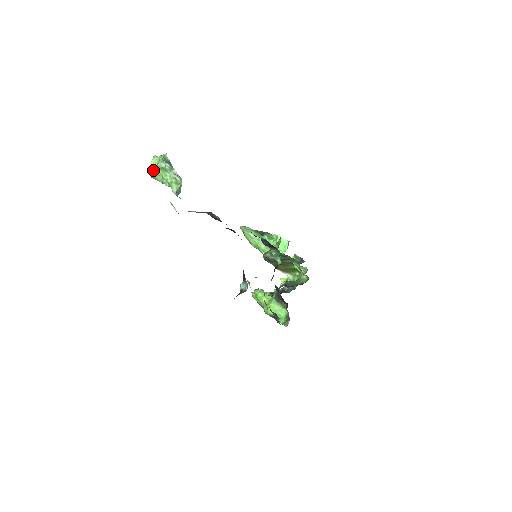
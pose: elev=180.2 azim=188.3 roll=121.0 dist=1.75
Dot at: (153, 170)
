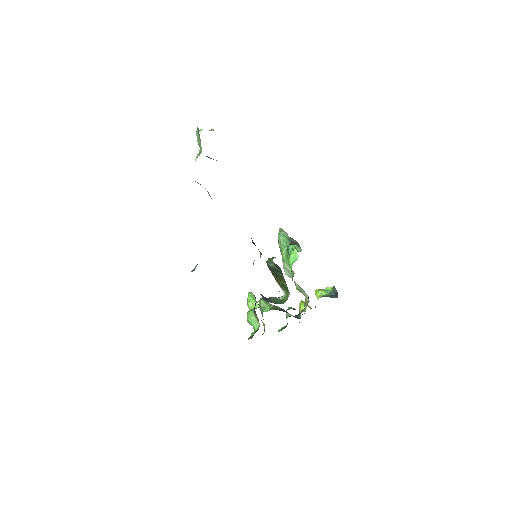
Dot at: (197, 138)
